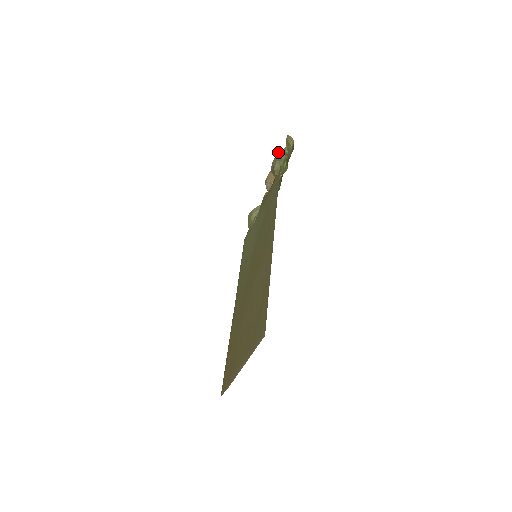
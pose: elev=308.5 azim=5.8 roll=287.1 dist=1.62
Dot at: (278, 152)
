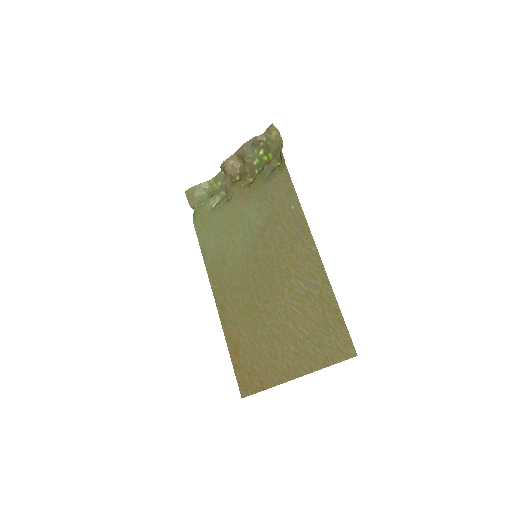
Dot at: (253, 138)
